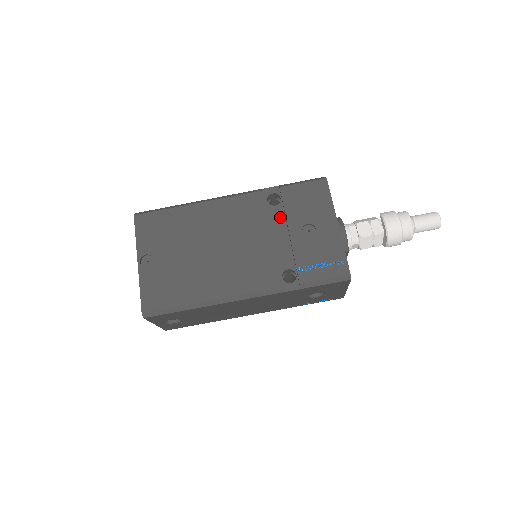
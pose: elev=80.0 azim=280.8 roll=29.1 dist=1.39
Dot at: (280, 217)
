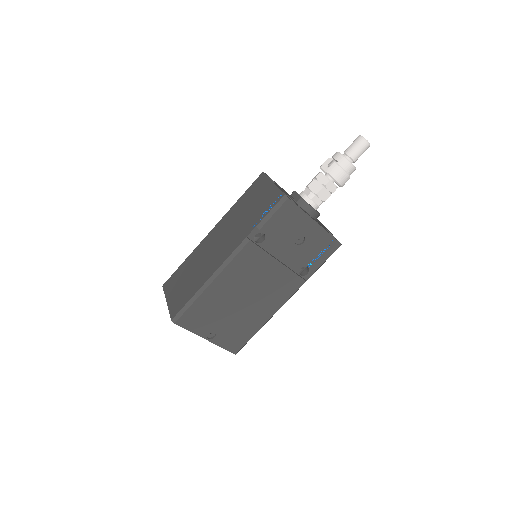
Dot at: (273, 245)
